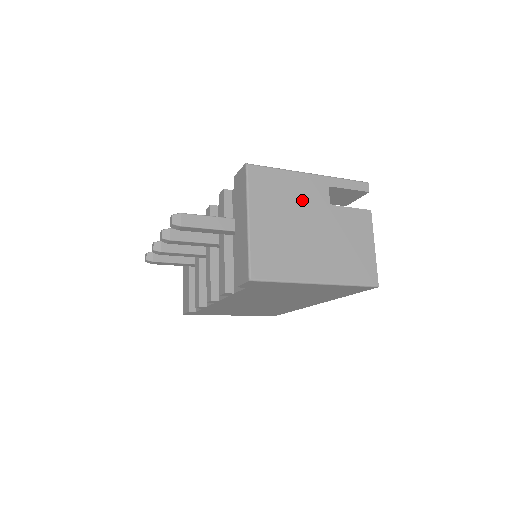
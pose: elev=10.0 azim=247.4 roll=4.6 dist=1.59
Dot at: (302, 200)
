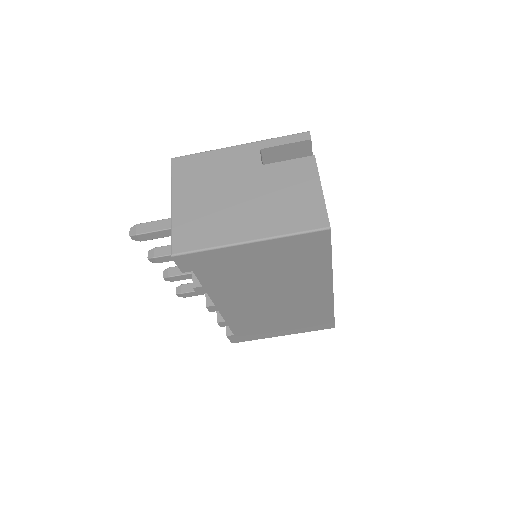
Dot at: (229, 170)
